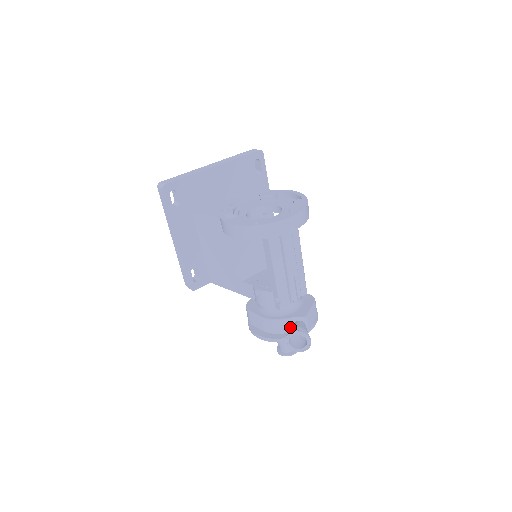
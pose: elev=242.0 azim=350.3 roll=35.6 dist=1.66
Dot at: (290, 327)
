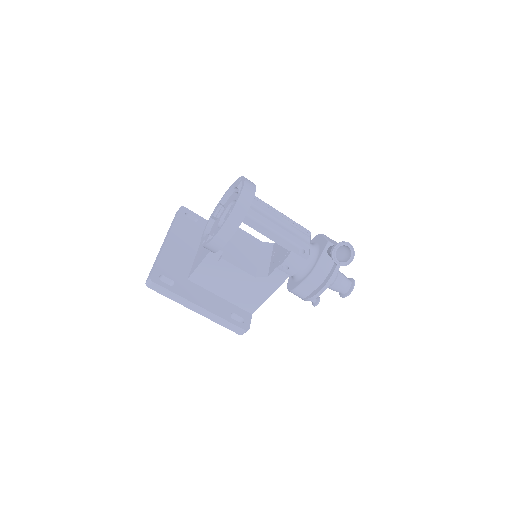
Dot at: (329, 261)
